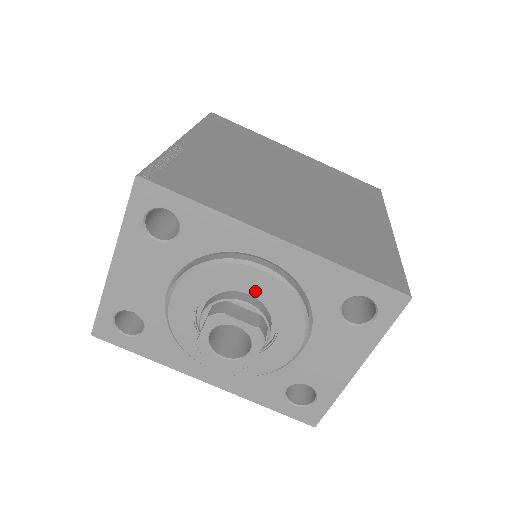
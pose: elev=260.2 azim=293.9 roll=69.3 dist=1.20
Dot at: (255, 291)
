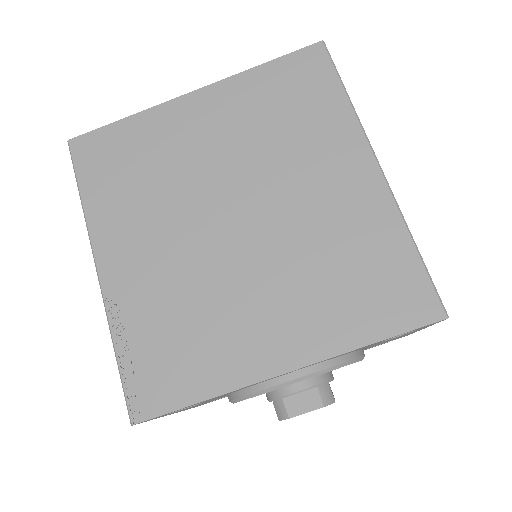
Dot at: (298, 382)
